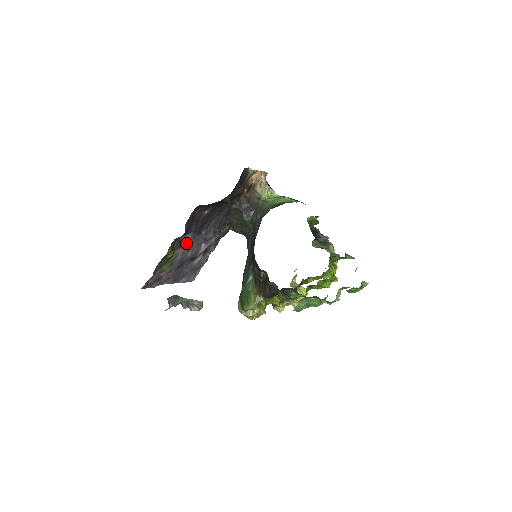
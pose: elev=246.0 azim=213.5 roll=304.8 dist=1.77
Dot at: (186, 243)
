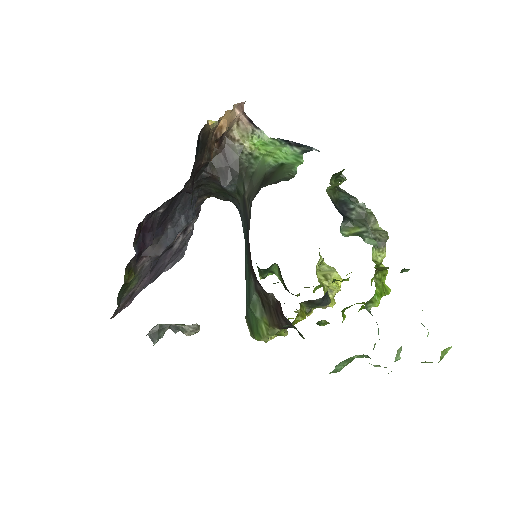
Dot at: (148, 253)
